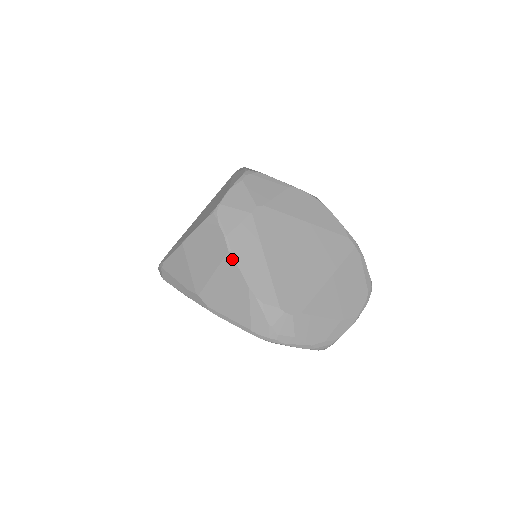
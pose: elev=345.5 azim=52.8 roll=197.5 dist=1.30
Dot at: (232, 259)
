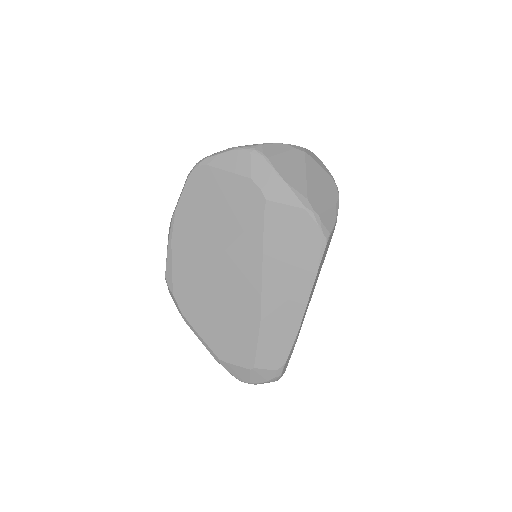
Dot at: occluded
